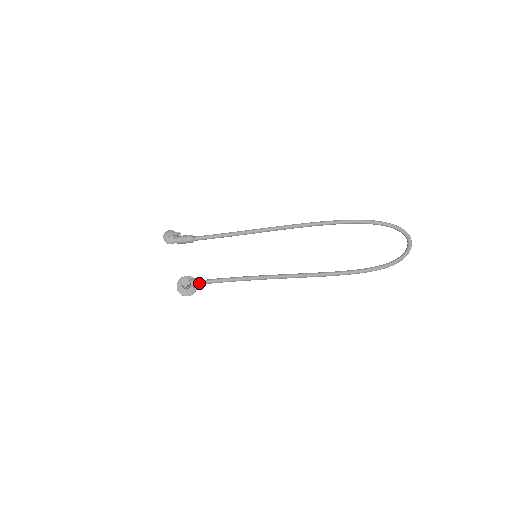
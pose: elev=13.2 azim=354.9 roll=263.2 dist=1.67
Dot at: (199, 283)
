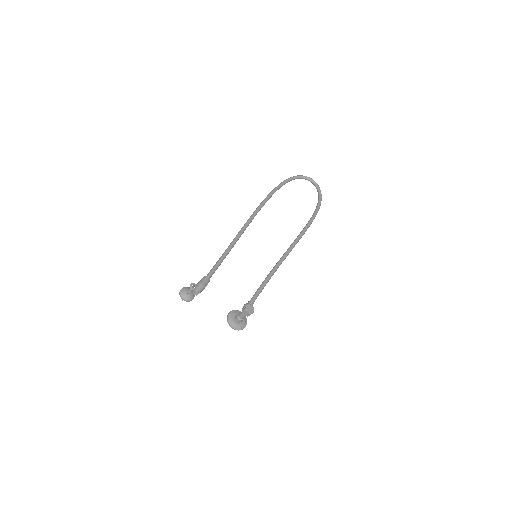
Dot at: occluded
